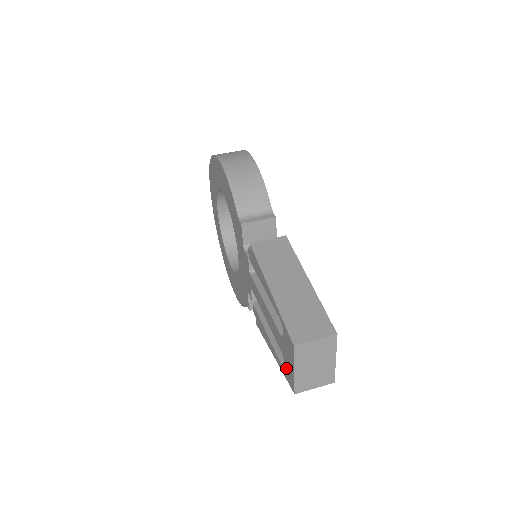
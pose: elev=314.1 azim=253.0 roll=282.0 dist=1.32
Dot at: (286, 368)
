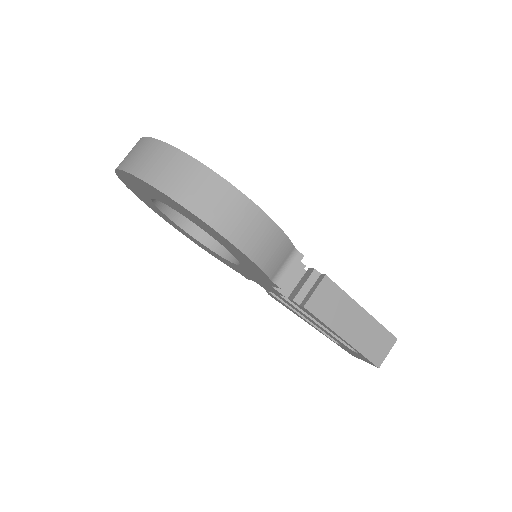
Dot at: (344, 348)
